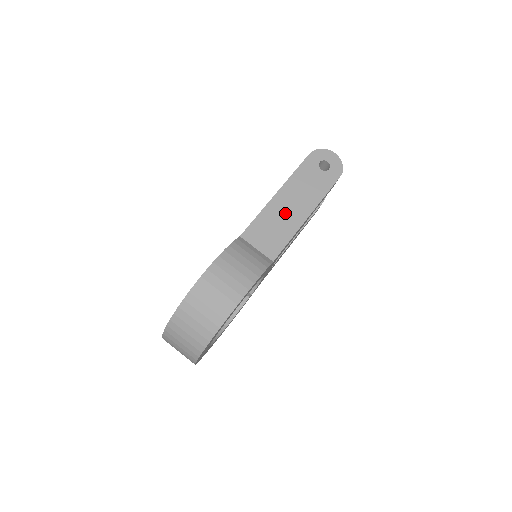
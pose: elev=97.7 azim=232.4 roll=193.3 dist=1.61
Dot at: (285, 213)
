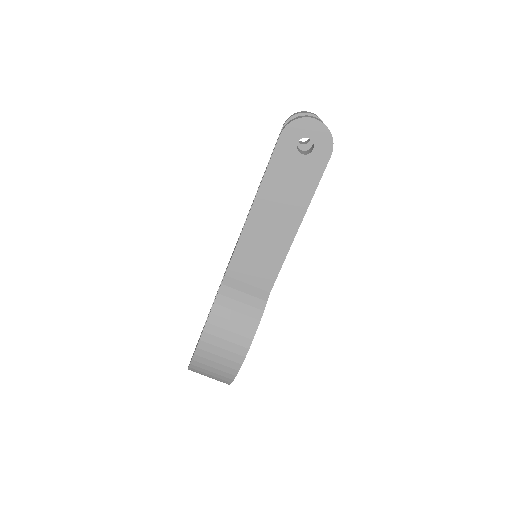
Dot at: (269, 232)
